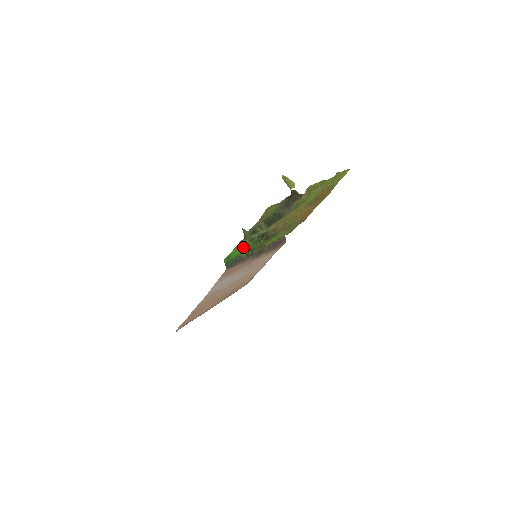
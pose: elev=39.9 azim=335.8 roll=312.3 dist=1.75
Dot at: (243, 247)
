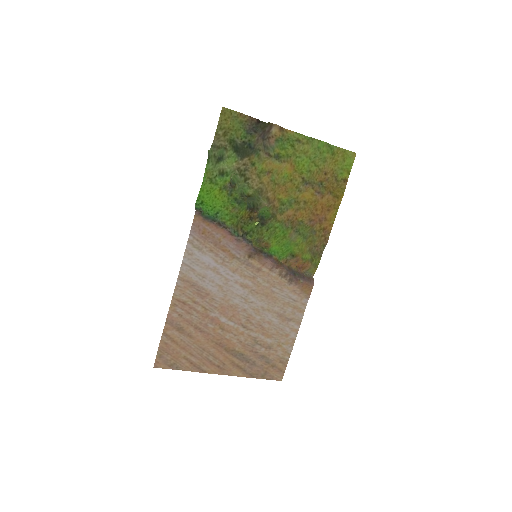
Dot at: (218, 193)
